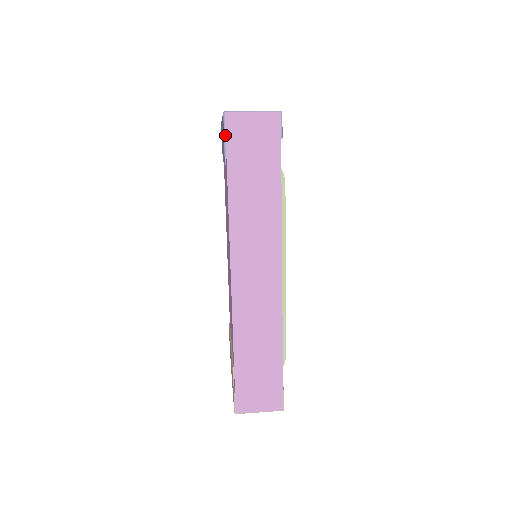
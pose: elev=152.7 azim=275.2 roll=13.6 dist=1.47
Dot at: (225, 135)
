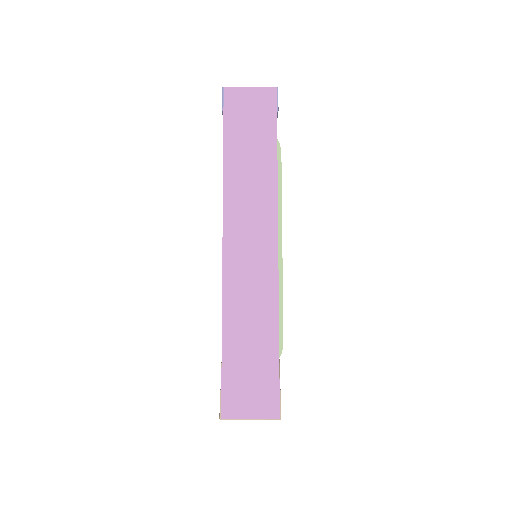
Dot at: (223, 107)
